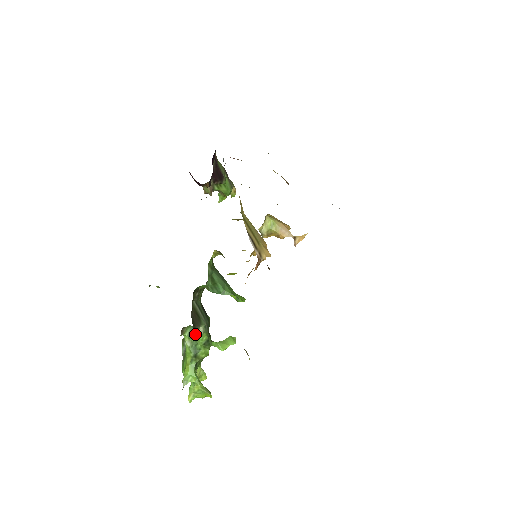
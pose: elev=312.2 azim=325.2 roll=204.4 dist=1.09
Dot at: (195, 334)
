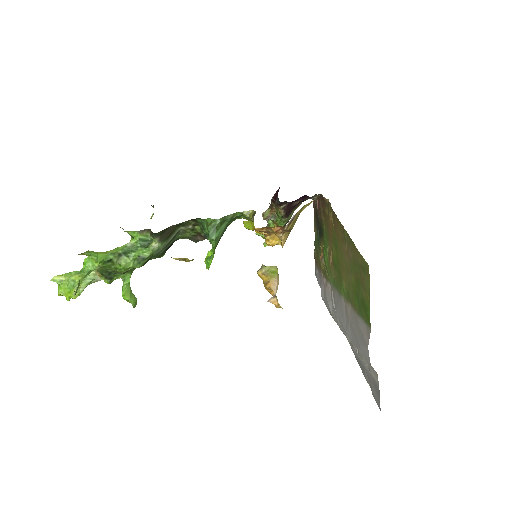
Dot at: (145, 245)
